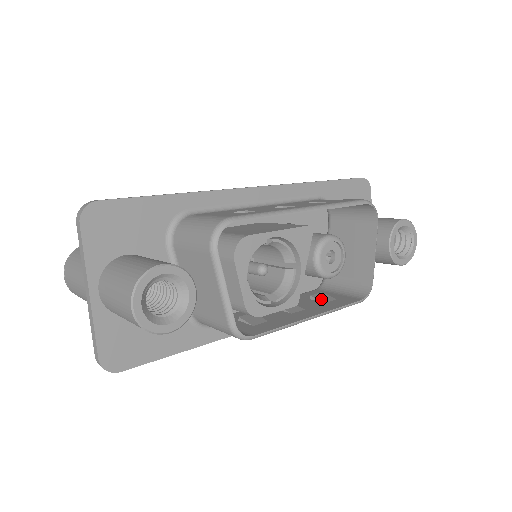
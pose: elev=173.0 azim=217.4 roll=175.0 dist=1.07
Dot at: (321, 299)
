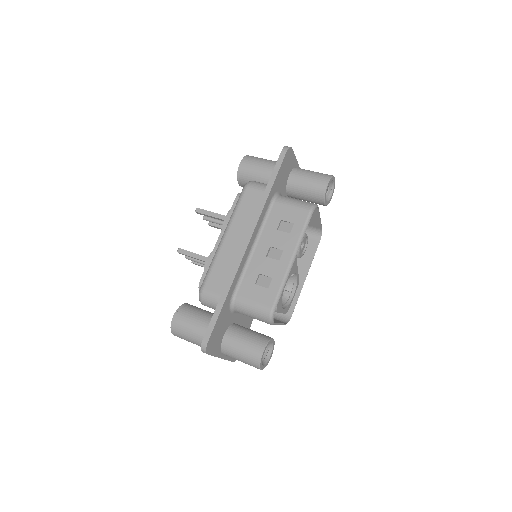
Dot at: occluded
